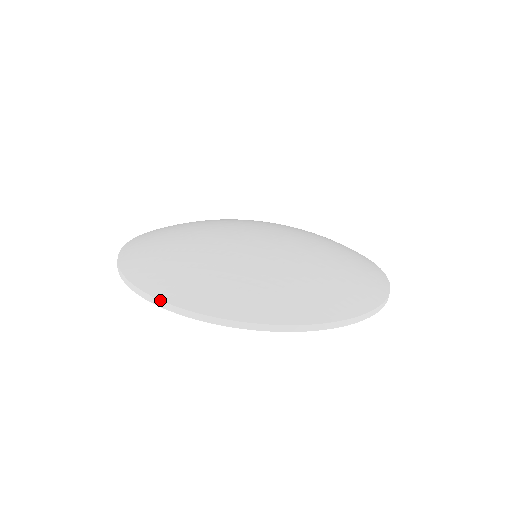
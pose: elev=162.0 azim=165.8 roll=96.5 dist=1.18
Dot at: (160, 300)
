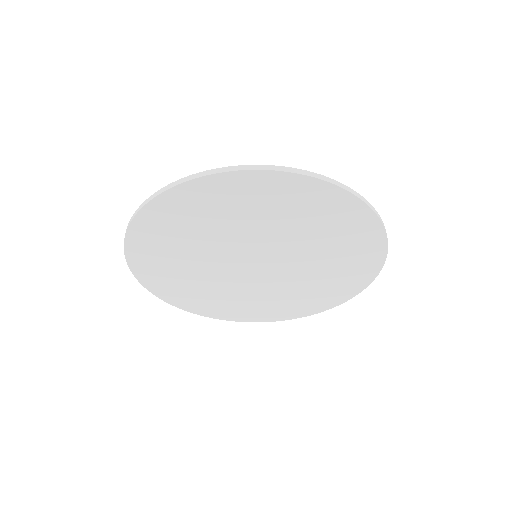
Dot at: (166, 186)
